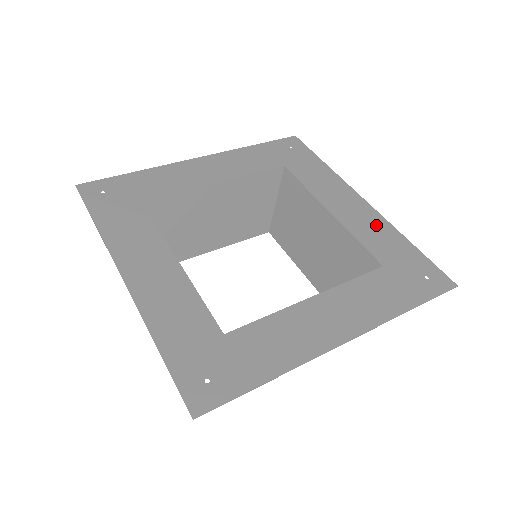
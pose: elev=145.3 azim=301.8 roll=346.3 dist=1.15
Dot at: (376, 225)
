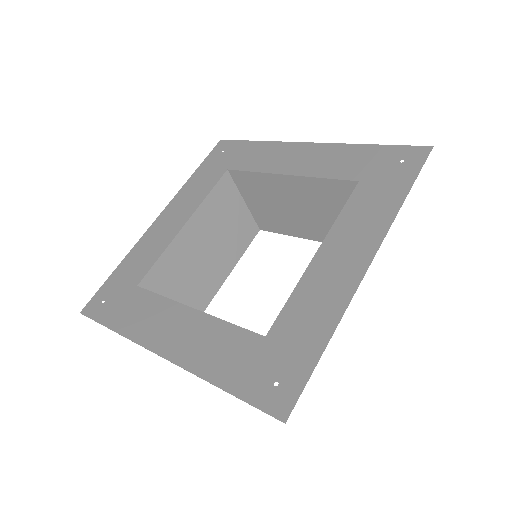
Dot at: (331, 154)
